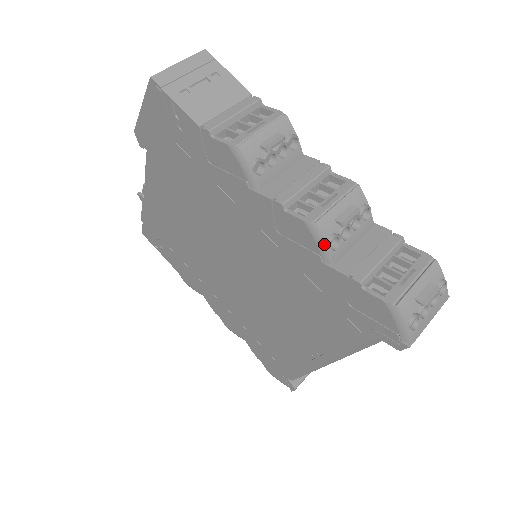
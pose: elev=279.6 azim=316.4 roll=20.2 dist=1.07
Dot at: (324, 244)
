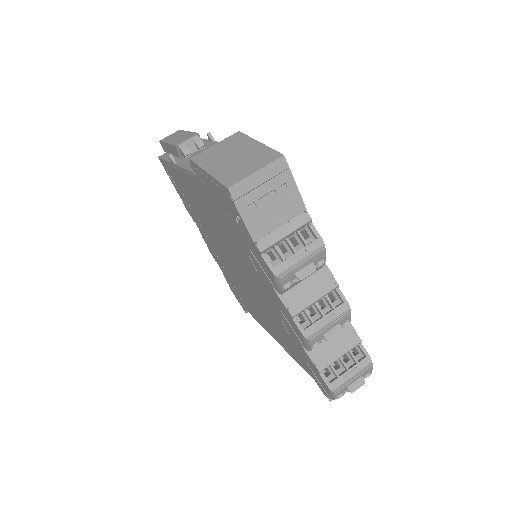
Dot at: (309, 346)
